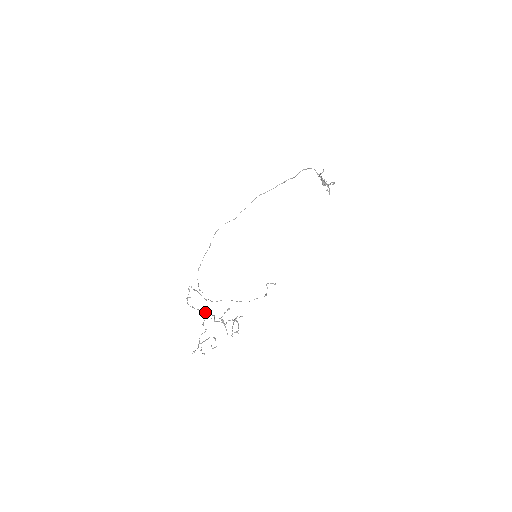
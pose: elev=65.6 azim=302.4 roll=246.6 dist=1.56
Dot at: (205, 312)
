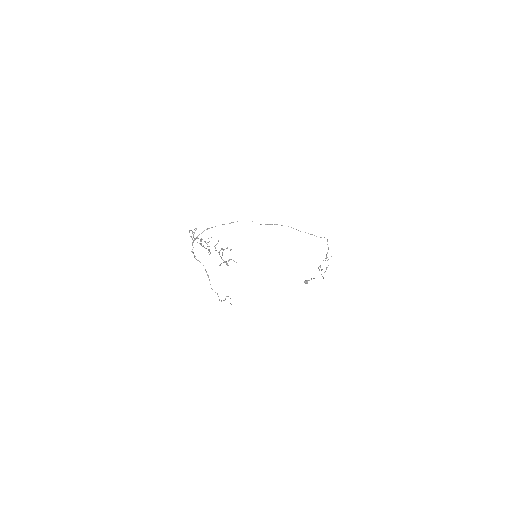
Dot at: occluded
